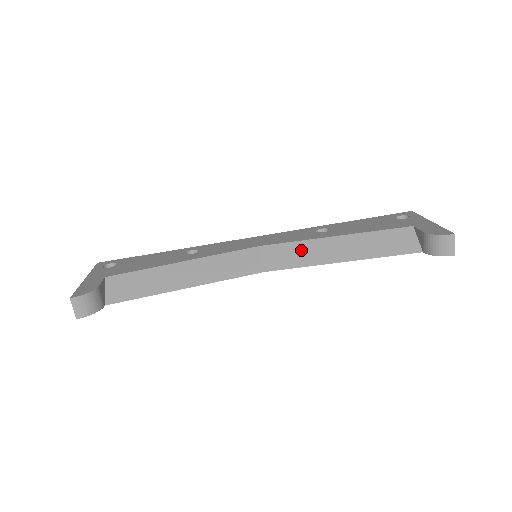
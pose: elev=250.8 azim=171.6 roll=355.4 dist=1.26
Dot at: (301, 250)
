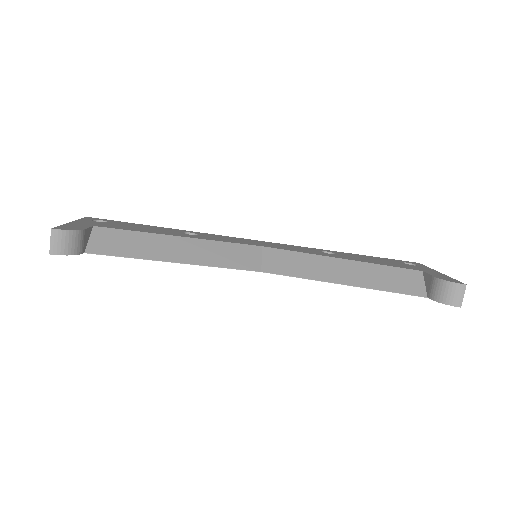
Dot at: (305, 262)
